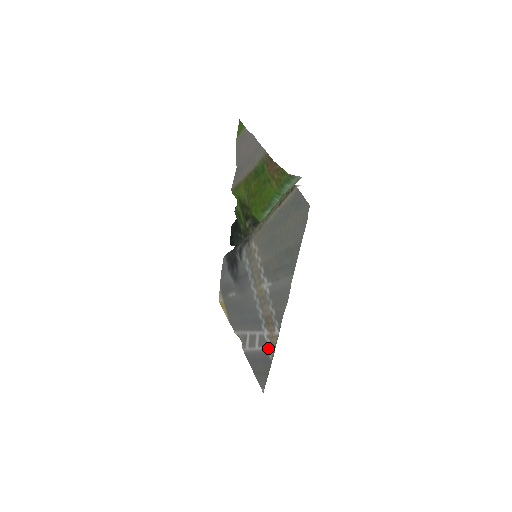
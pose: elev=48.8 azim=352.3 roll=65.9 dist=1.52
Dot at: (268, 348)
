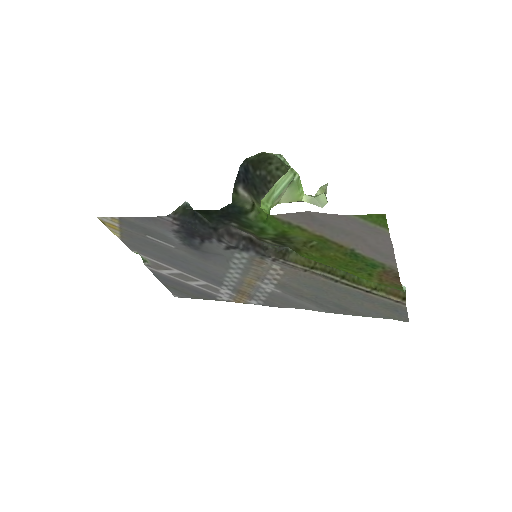
Dot at: (221, 296)
